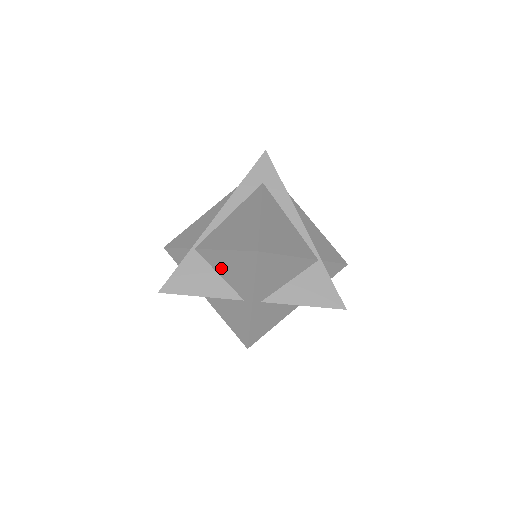
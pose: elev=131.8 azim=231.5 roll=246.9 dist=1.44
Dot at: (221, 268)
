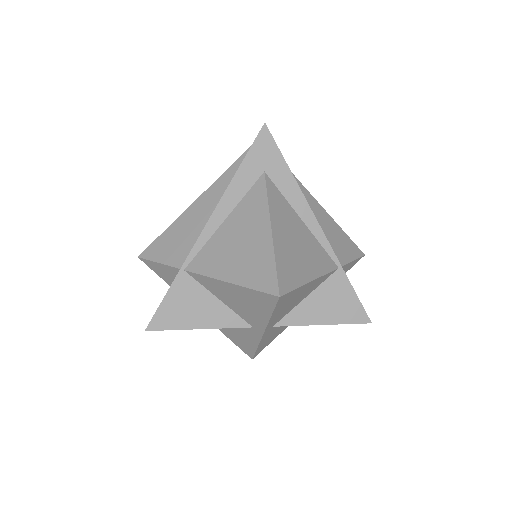
Dot at: (222, 295)
